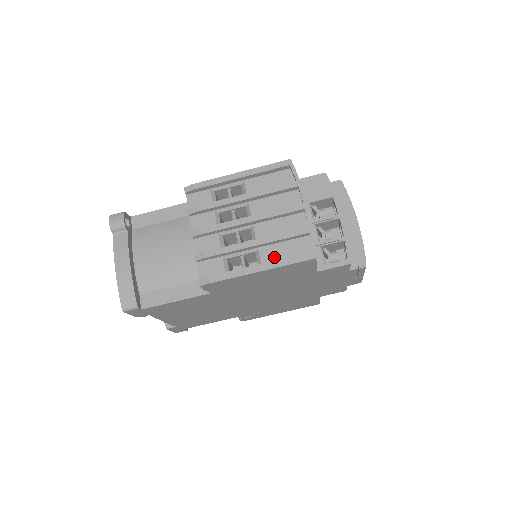
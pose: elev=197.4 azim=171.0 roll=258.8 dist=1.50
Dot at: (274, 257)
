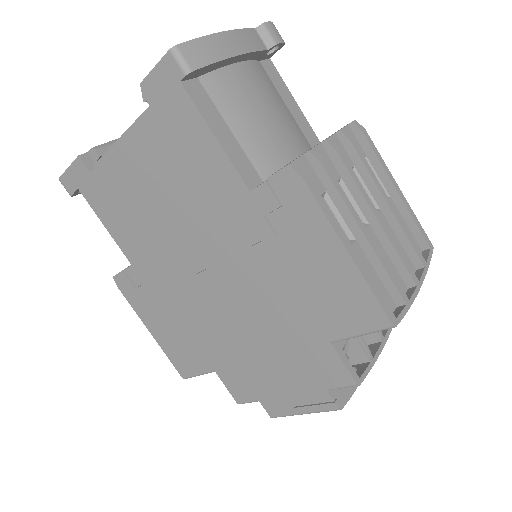
Dot at: occluded
